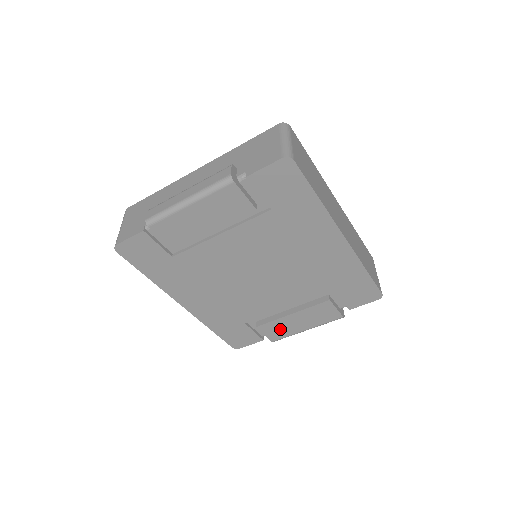
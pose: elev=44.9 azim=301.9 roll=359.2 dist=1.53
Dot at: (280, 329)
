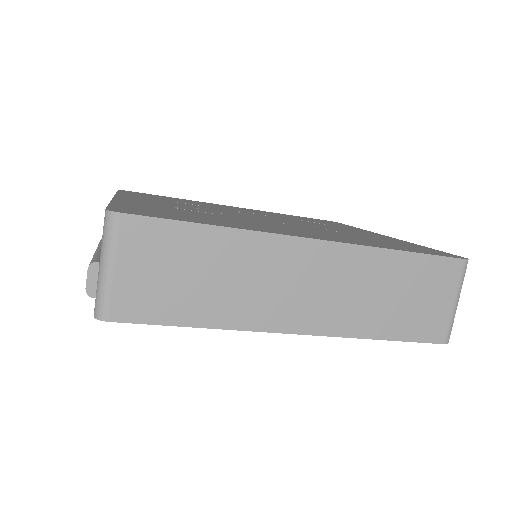
Dot at: occluded
